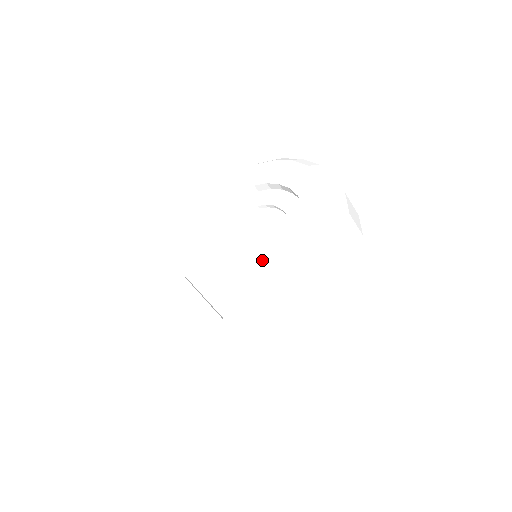
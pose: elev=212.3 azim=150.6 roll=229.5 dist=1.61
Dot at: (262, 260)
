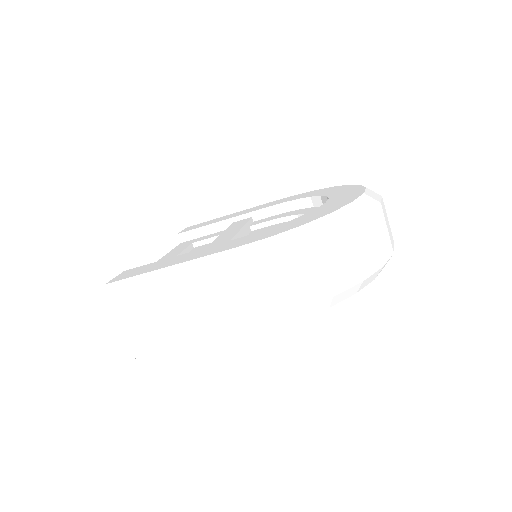
Dot at: occluded
